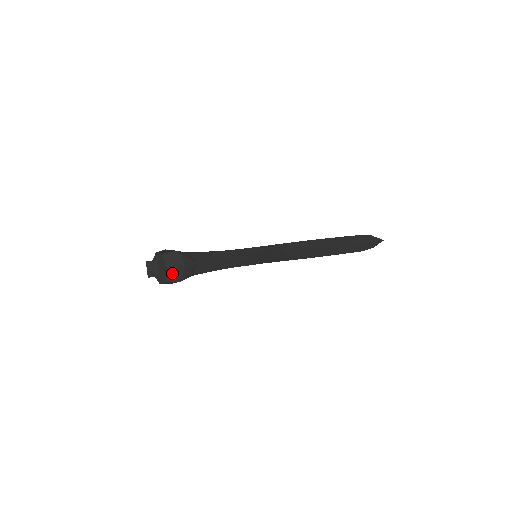
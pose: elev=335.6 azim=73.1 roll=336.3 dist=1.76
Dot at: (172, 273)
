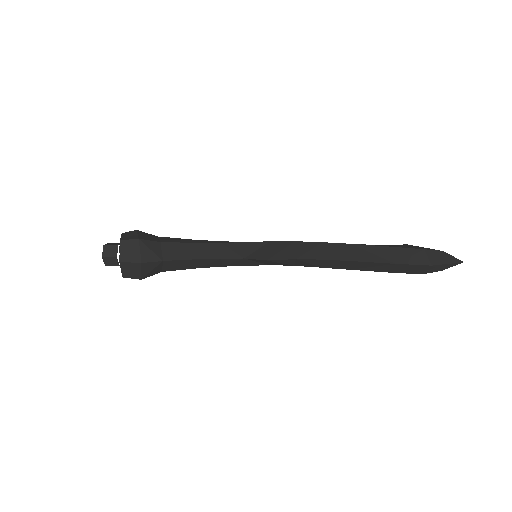
Dot at: (128, 268)
